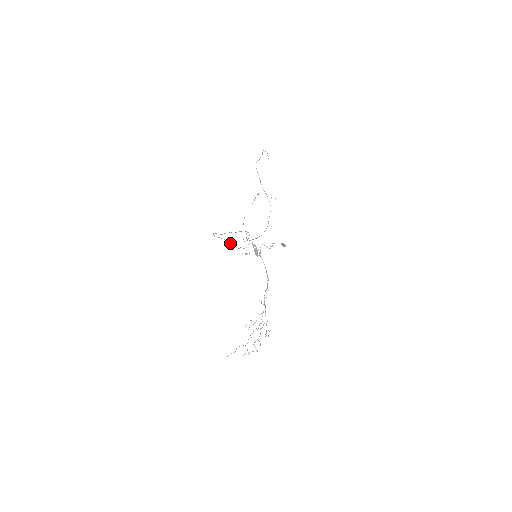
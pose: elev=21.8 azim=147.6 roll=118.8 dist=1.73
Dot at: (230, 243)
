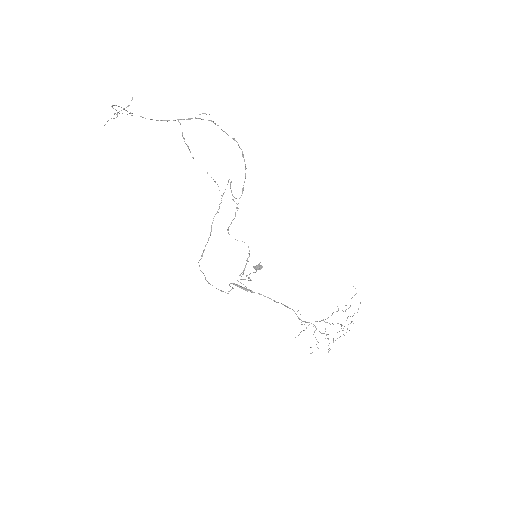
Dot at: occluded
